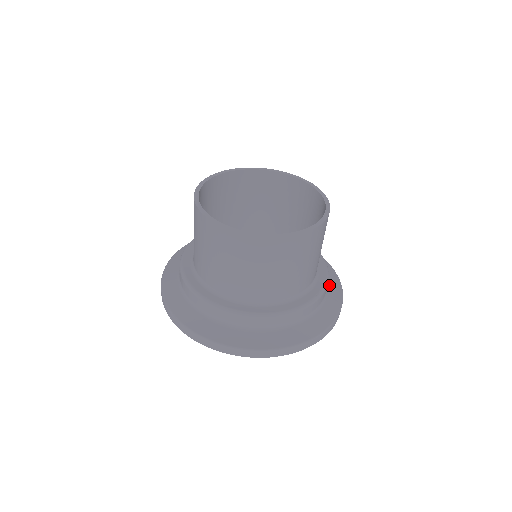
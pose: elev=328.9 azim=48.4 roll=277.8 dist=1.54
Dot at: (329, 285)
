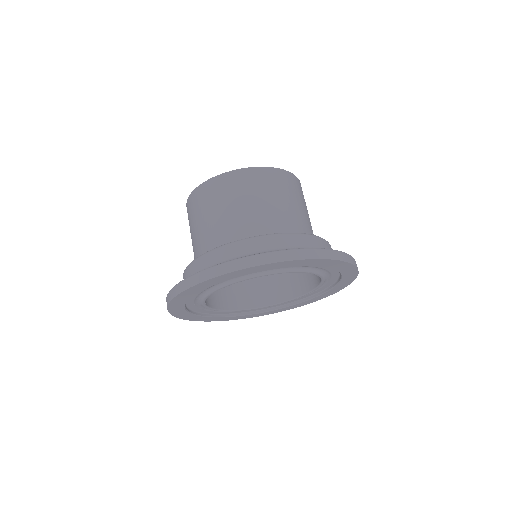
Dot at: occluded
